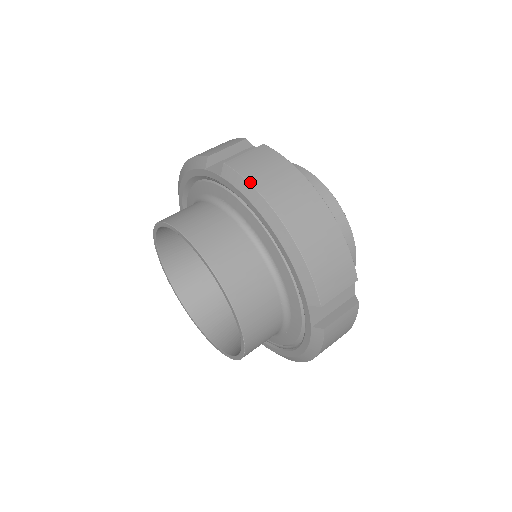
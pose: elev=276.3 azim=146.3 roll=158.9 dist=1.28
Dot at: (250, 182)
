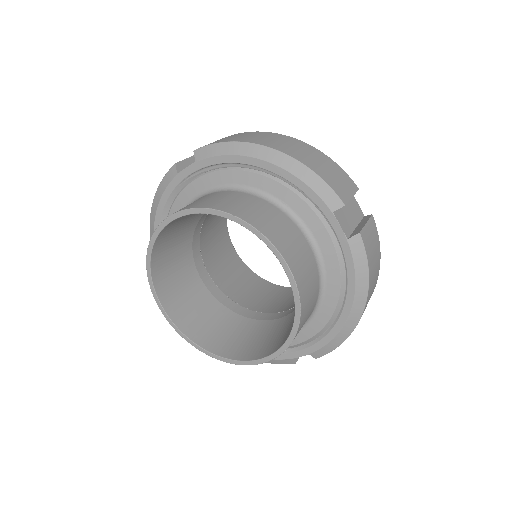
Dot at: (225, 141)
